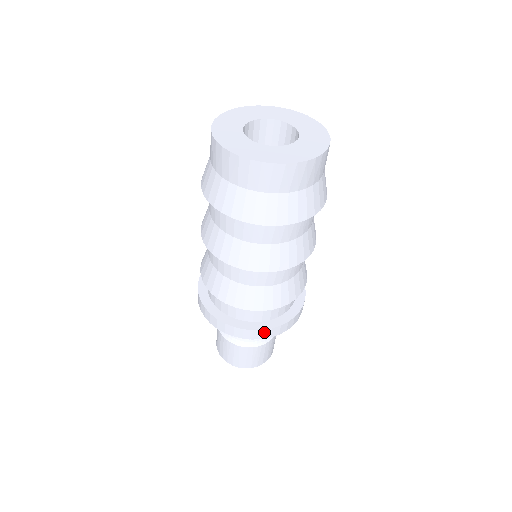
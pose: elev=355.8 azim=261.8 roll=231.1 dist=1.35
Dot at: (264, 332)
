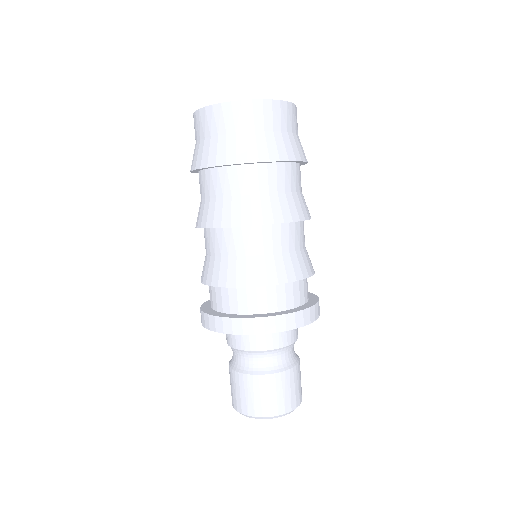
Dot at: (310, 312)
